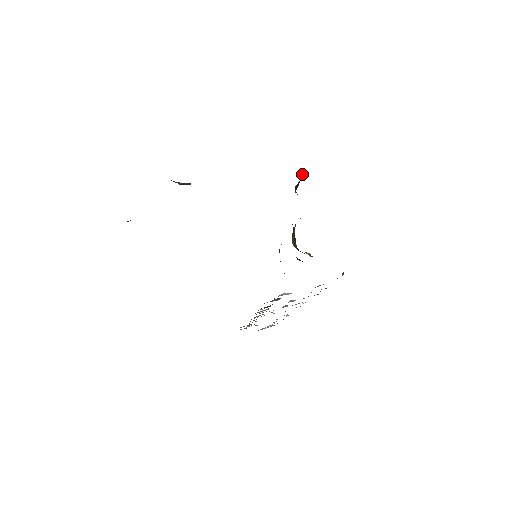
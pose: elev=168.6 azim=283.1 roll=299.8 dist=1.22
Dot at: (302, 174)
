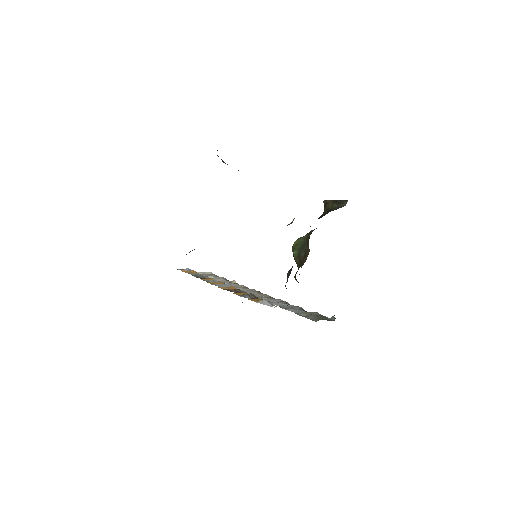
Dot at: (346, 201)
